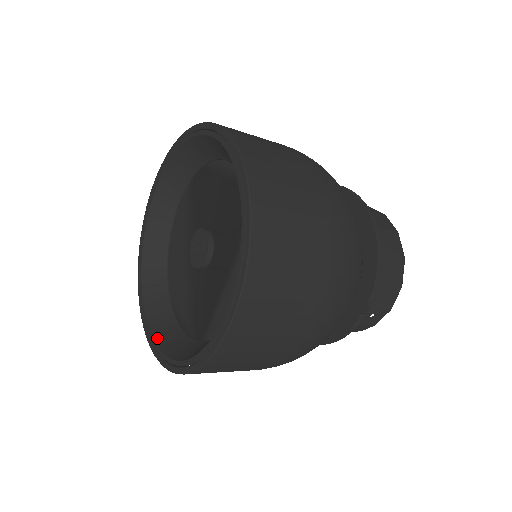
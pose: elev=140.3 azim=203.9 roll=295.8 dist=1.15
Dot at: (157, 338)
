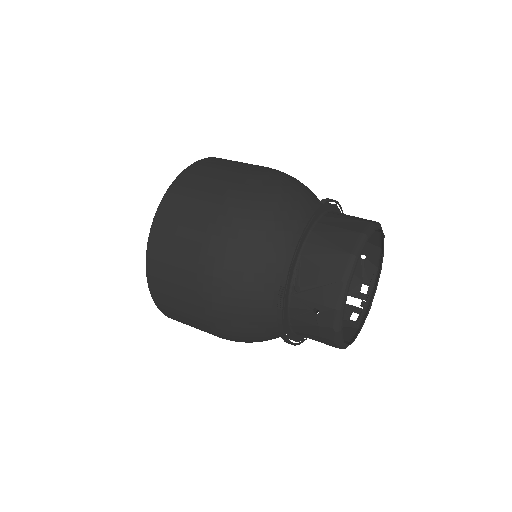
Dot at: occluded
